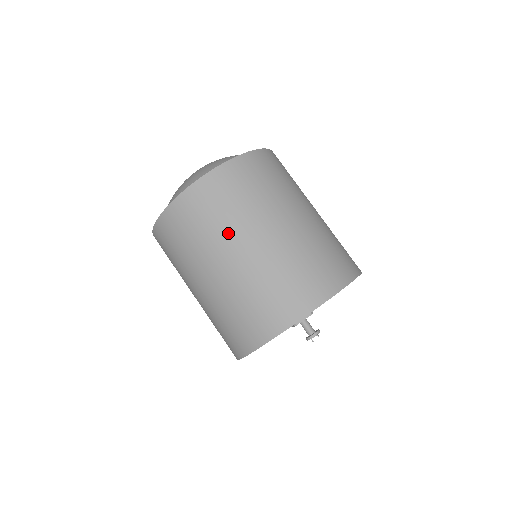
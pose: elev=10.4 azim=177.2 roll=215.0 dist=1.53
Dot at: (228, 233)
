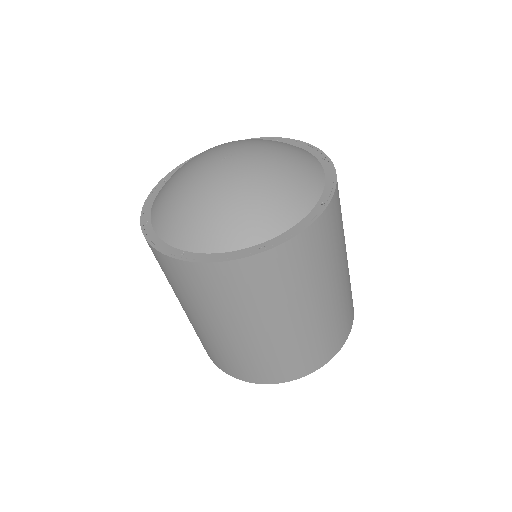
Dot at: (253, 314)
